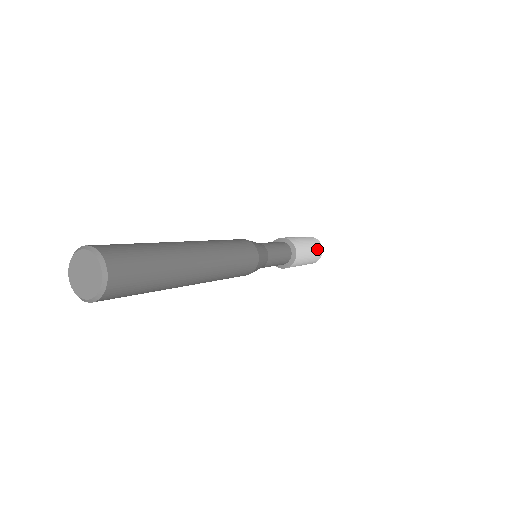
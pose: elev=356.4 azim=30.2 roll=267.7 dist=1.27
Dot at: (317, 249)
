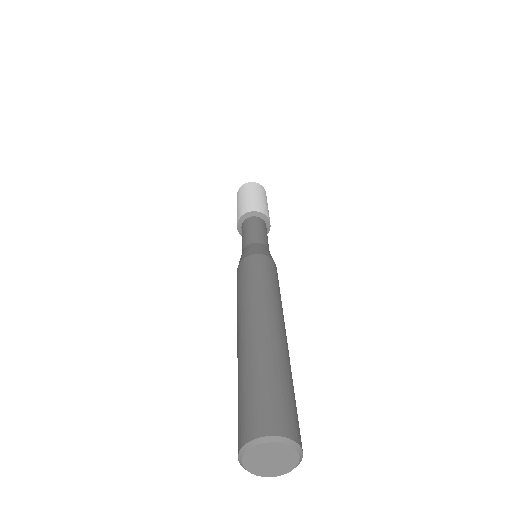
Dot at: (265, 196)
